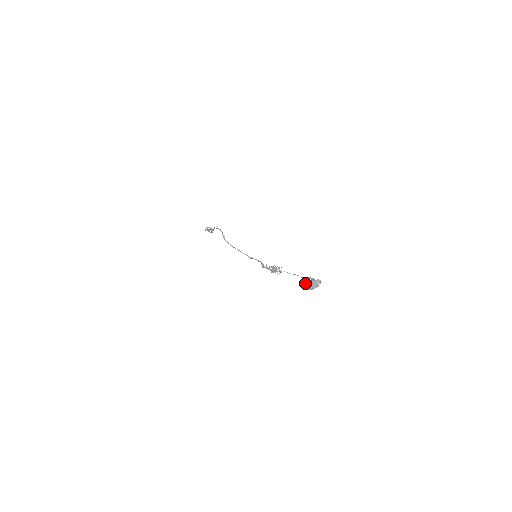
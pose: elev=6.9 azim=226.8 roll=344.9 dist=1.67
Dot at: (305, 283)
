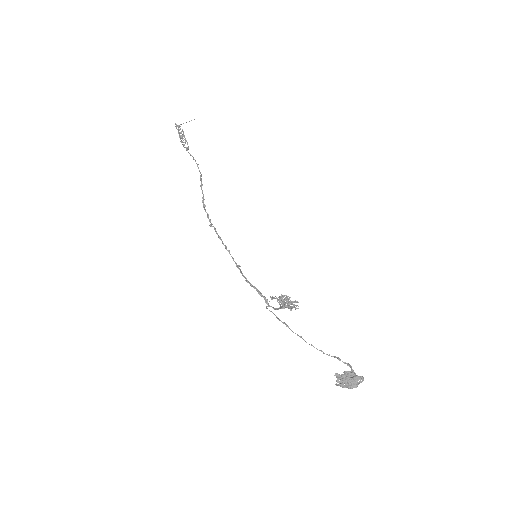
Dot at: (337, 378)
